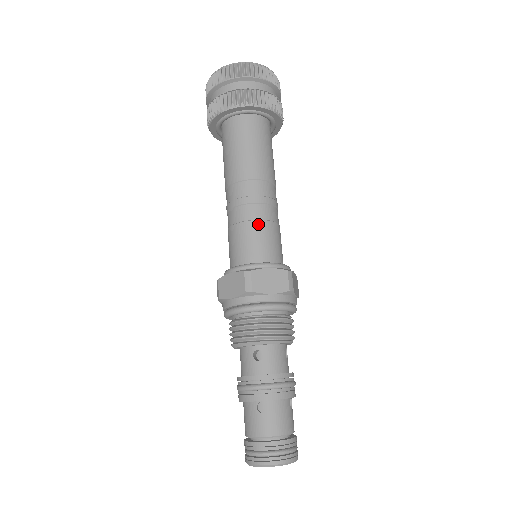
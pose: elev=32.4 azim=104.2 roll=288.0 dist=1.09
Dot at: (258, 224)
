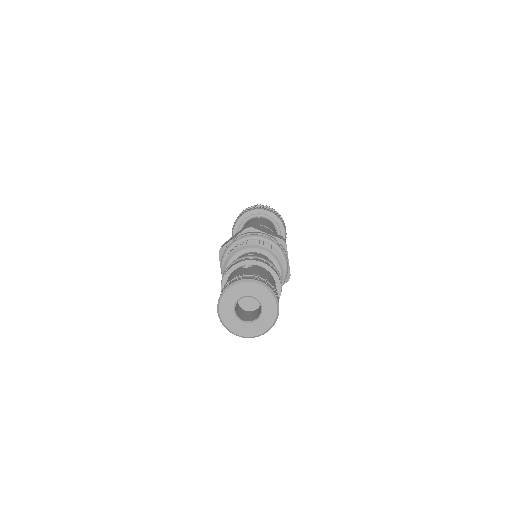
Dot at: occluded
